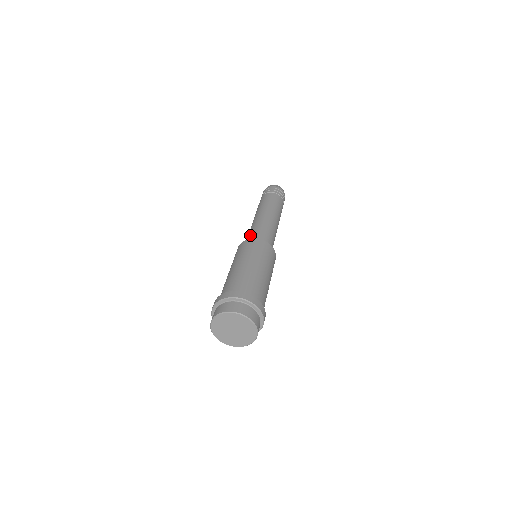
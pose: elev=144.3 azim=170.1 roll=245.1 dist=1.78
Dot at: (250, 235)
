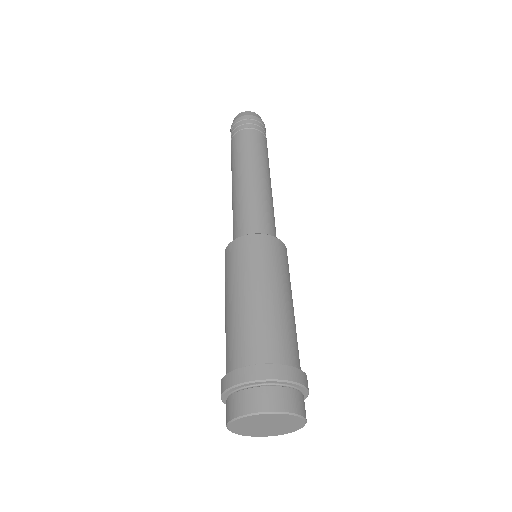
Dot at: (235, 225)
